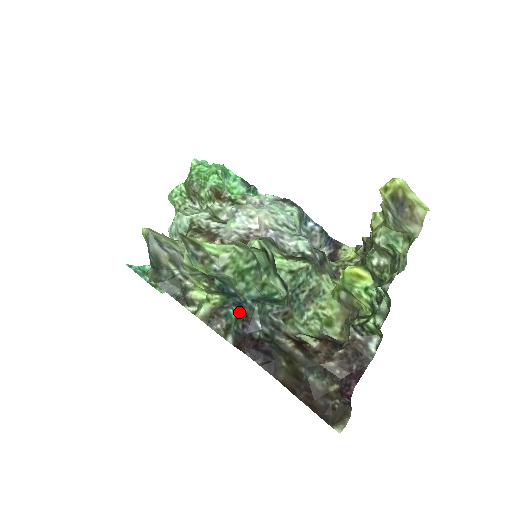
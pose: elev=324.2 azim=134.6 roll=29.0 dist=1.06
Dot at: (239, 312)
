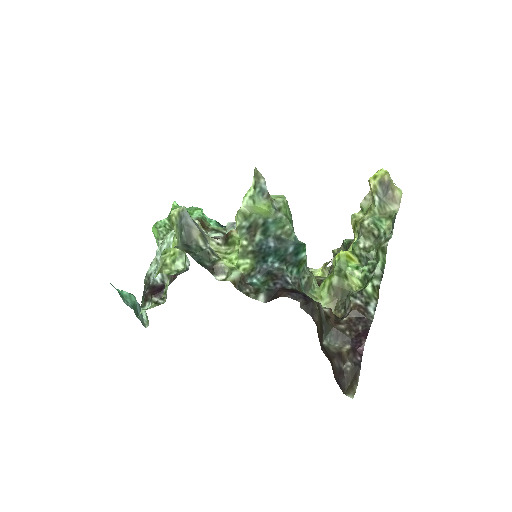
Dot at: (266, 276)
